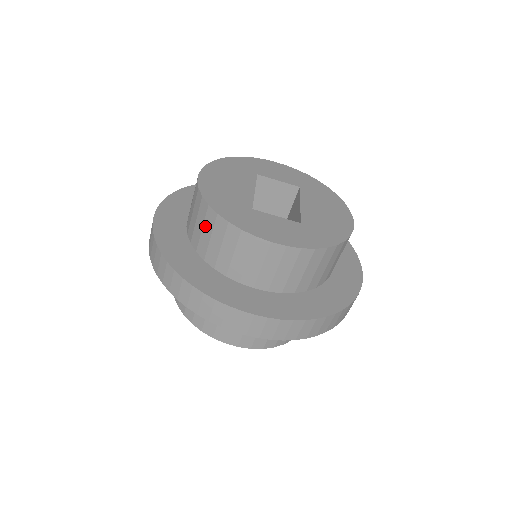
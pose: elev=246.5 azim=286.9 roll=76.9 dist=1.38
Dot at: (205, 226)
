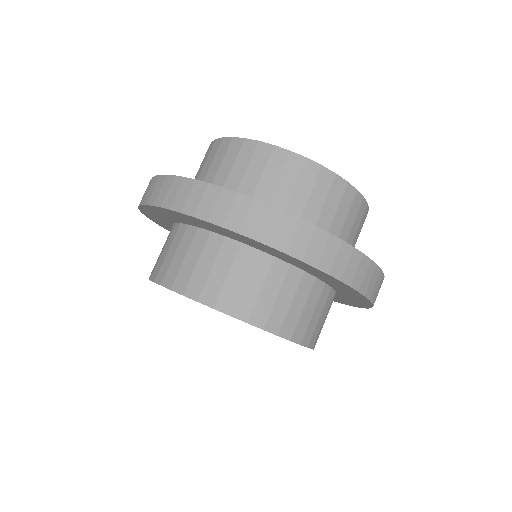
Dot at: (215, 159)
